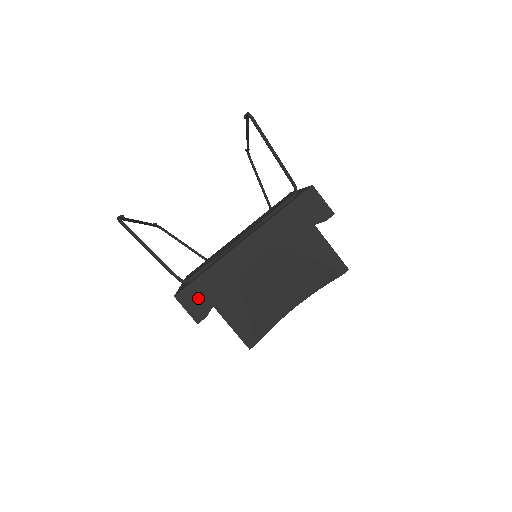
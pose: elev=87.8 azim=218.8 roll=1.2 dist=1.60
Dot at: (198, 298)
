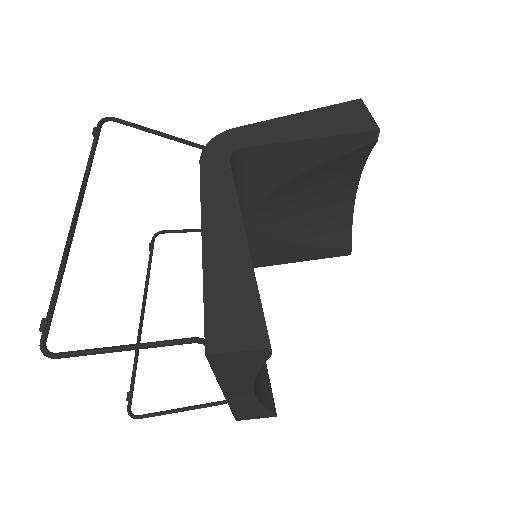
Dot at: (253, 415)
